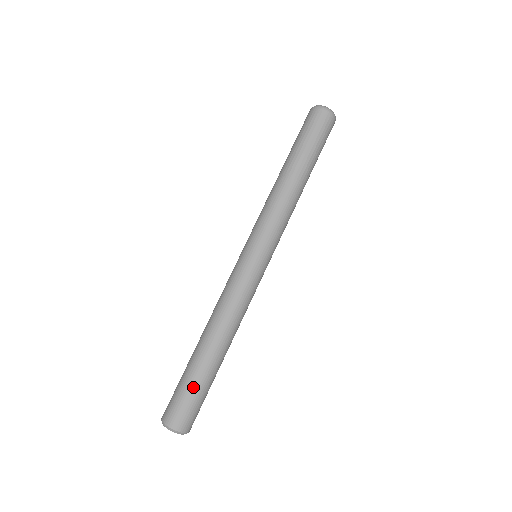
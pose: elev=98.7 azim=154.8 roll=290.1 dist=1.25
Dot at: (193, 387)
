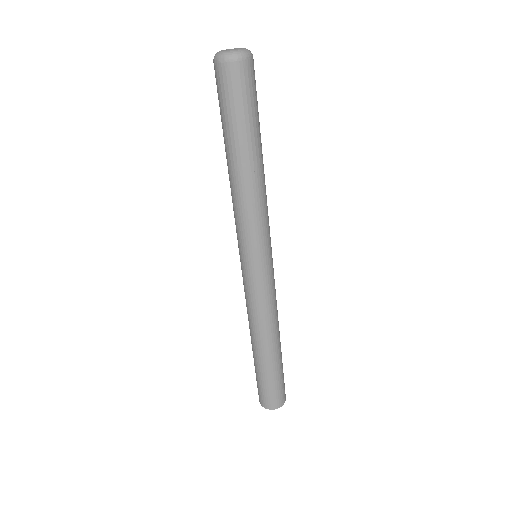
Dot at: (278, 378)
